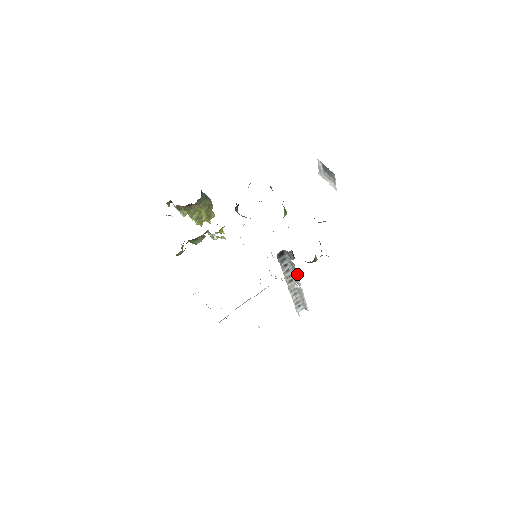
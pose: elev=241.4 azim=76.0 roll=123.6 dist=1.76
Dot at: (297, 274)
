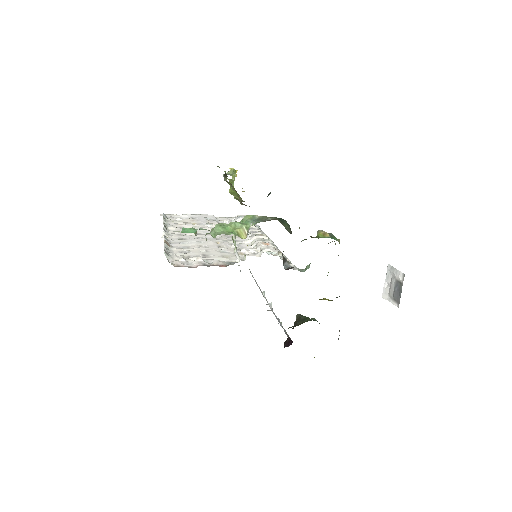
Dot at: occluded
